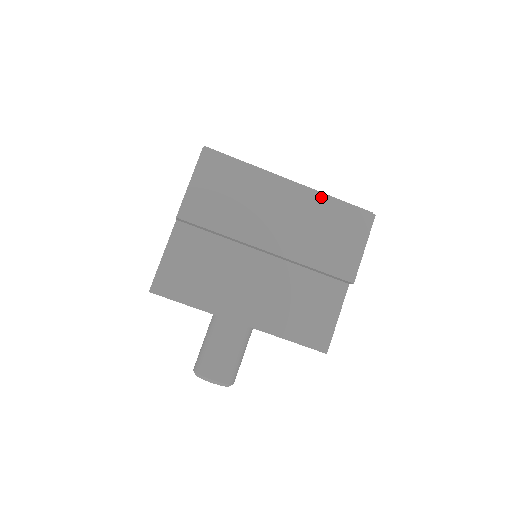
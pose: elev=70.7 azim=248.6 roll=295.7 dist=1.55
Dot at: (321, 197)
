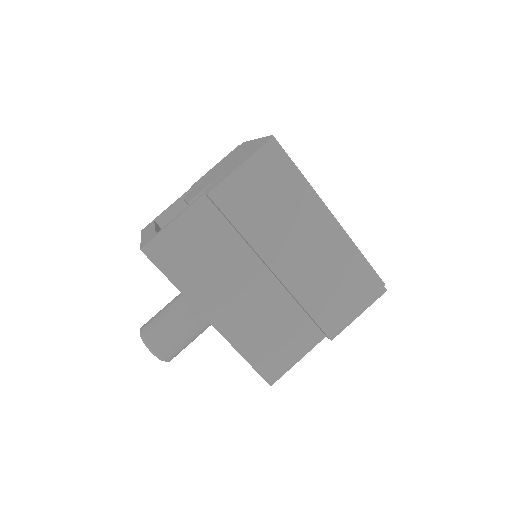
Dot at: (351, 248)
